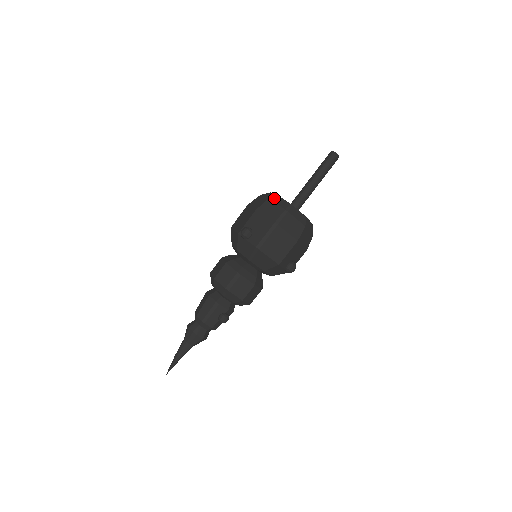
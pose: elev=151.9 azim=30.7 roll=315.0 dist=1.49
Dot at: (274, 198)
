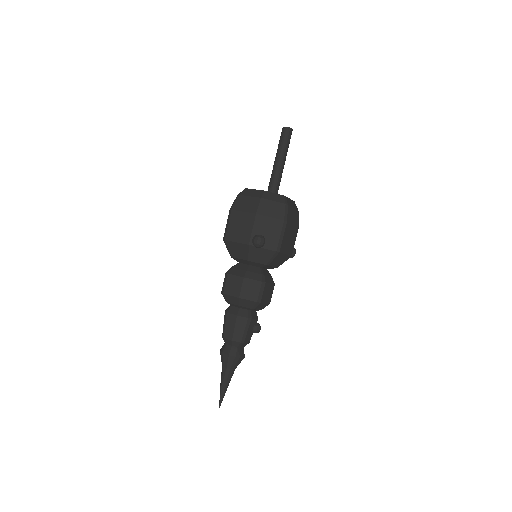
Dot at: (265, 195)
